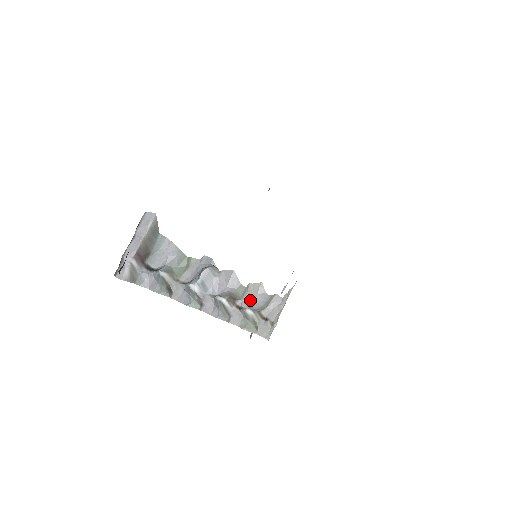
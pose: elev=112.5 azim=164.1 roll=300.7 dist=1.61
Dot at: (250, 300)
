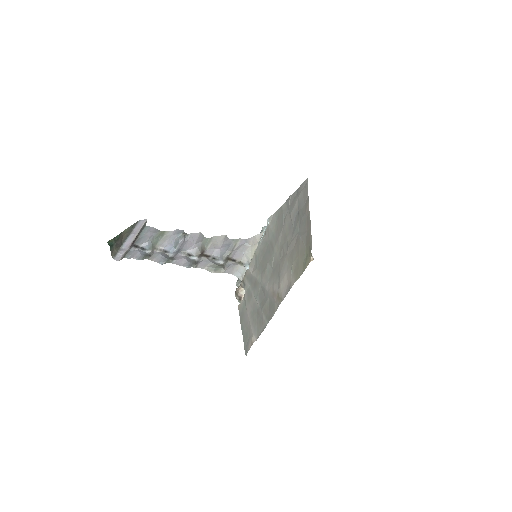
Dot at: (215, 248)
